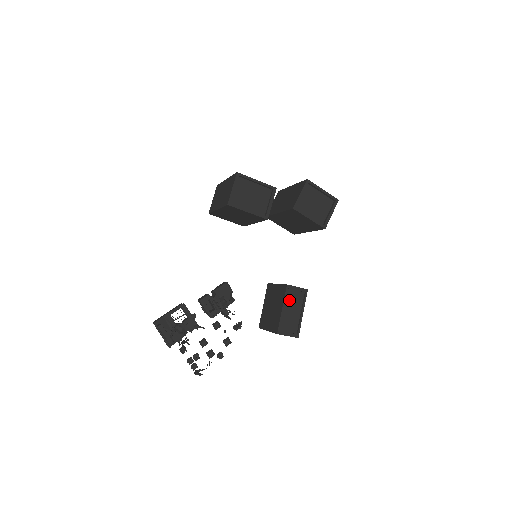
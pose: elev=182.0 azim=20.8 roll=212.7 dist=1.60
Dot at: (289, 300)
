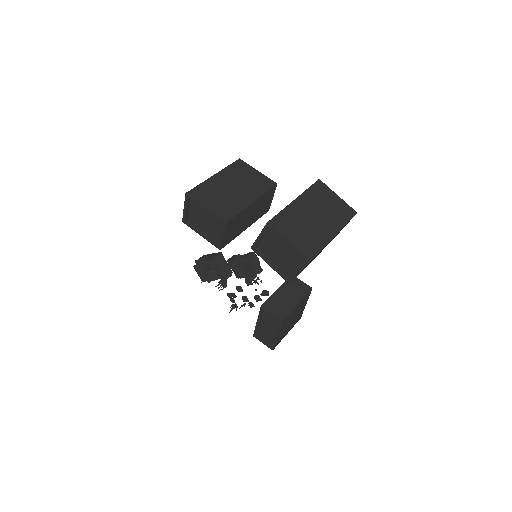
Dot at: (266, 318)
